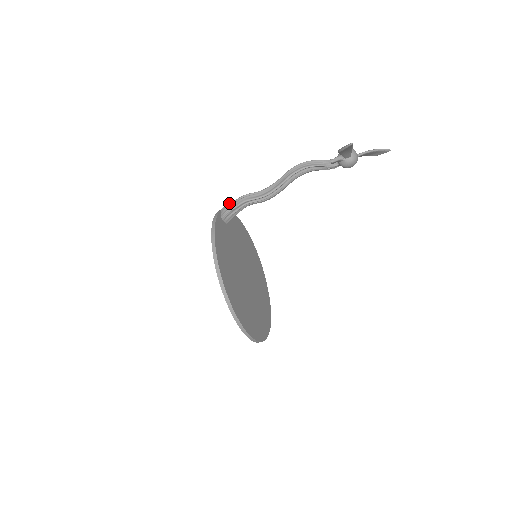
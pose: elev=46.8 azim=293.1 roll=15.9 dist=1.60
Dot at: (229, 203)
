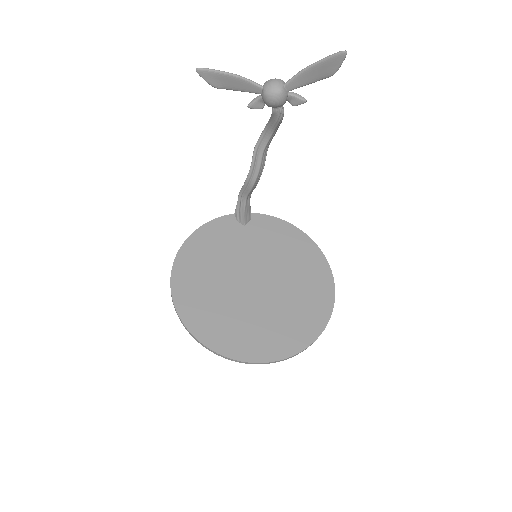
Dot at: occluded
